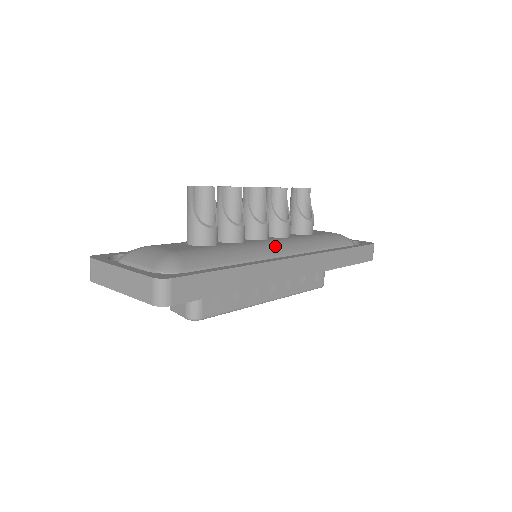
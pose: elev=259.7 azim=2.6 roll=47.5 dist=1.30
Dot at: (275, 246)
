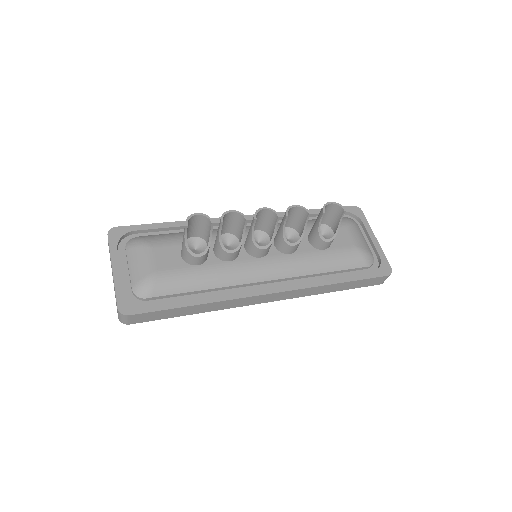
Dot at: (262, 271)
